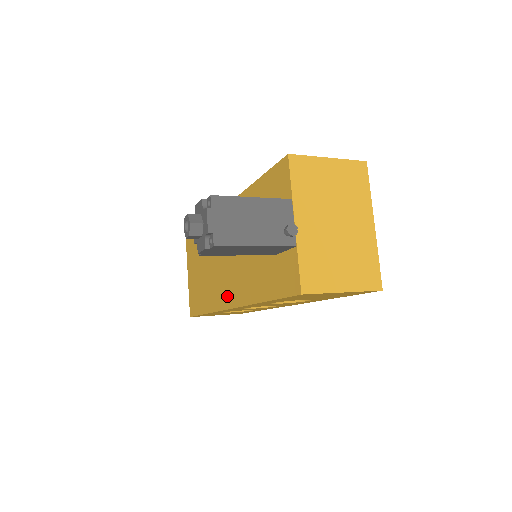
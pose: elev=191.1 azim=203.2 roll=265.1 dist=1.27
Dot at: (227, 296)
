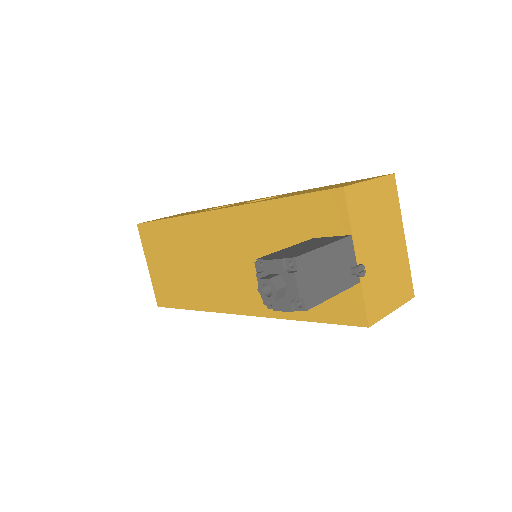
Dot at: (232, 302)
